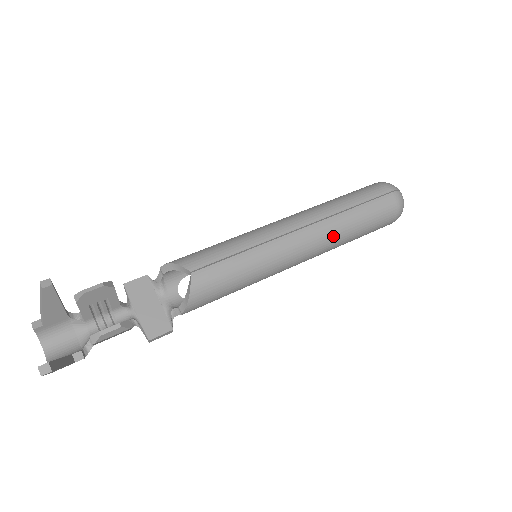
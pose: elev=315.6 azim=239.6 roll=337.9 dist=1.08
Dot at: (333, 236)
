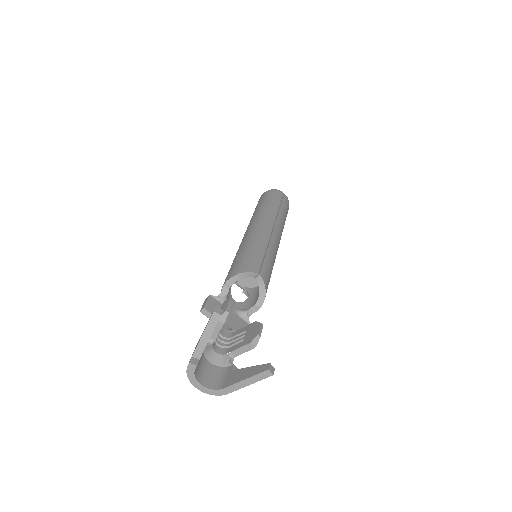
Dot at: (282, 229)
